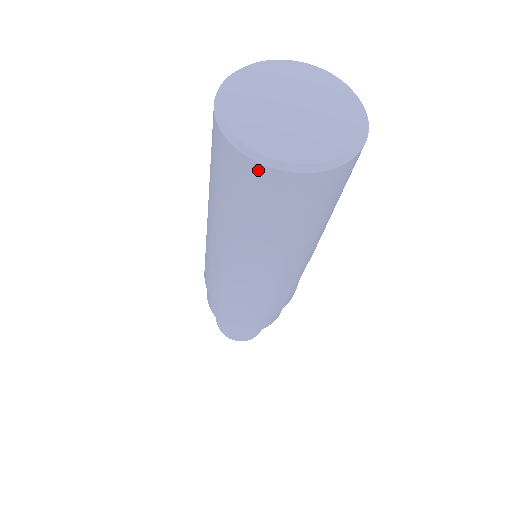
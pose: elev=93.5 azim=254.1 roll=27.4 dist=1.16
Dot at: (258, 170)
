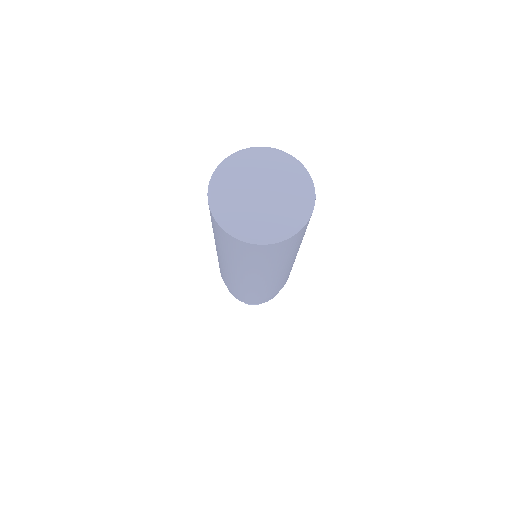
Dot at: (254, 246)
